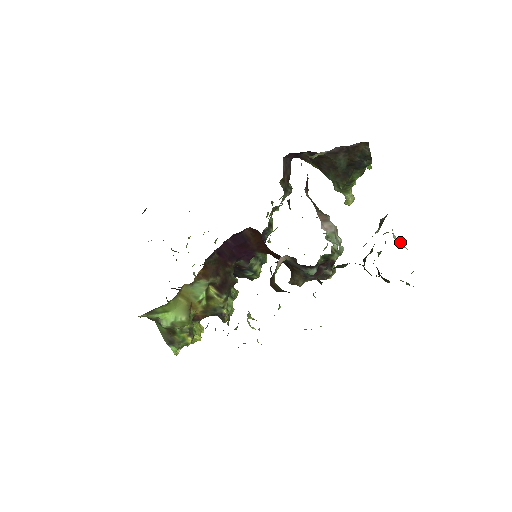
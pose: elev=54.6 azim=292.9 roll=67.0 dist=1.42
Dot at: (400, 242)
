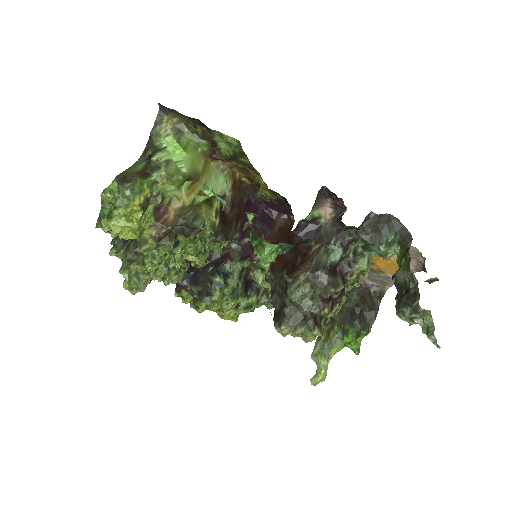
Dot at: occluded
